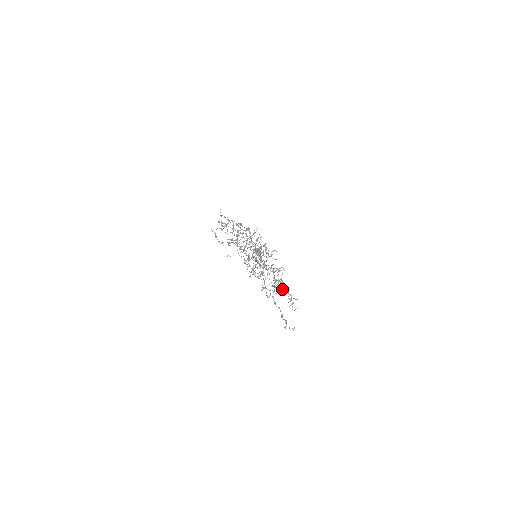
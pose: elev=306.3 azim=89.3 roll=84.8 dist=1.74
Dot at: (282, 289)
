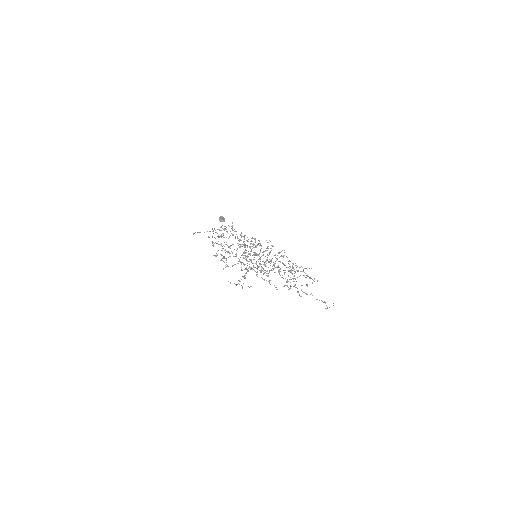
Dot at: occluded
